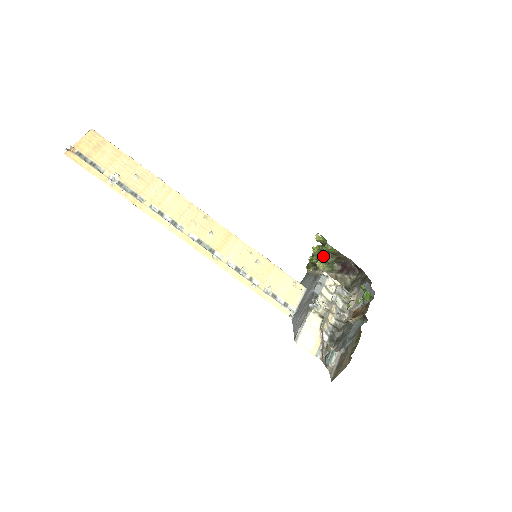
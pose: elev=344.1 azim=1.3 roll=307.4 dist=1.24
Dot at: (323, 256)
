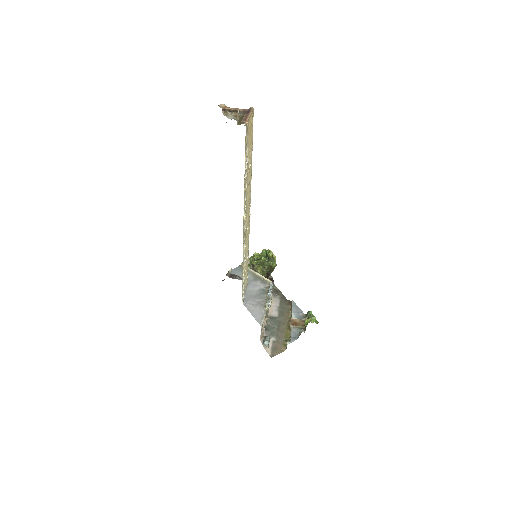
Dot at: (264, 265)
